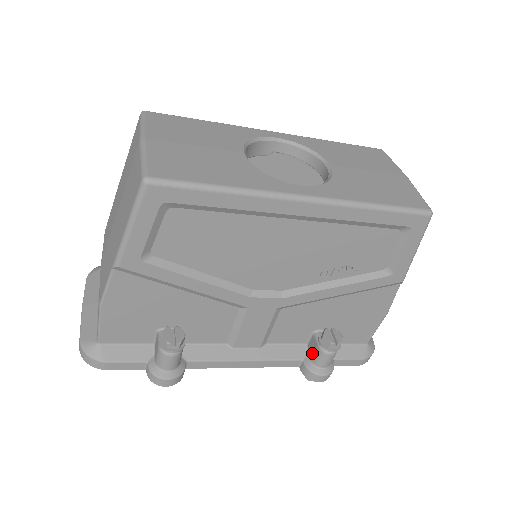
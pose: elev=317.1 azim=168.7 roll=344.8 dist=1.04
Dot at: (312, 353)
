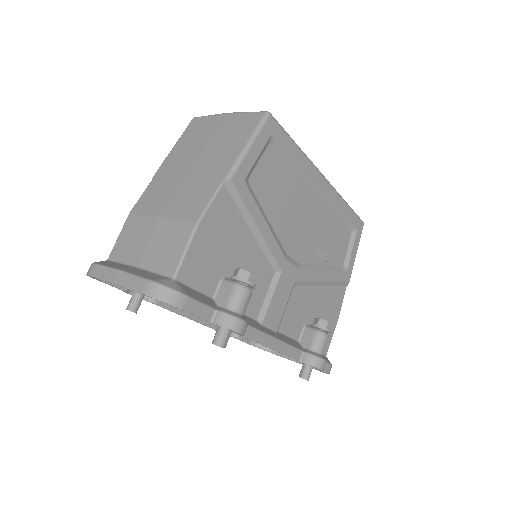
Dot at: (310, 342)
